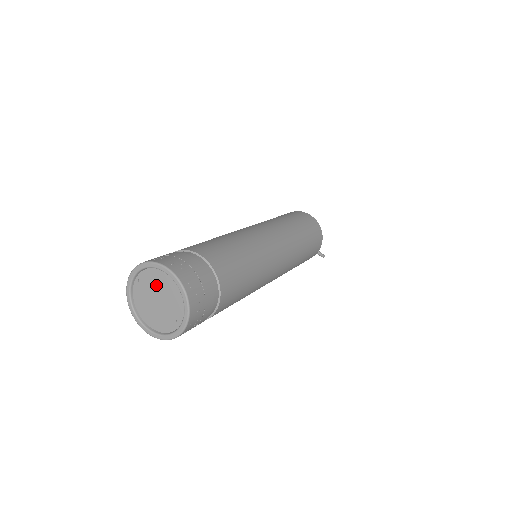
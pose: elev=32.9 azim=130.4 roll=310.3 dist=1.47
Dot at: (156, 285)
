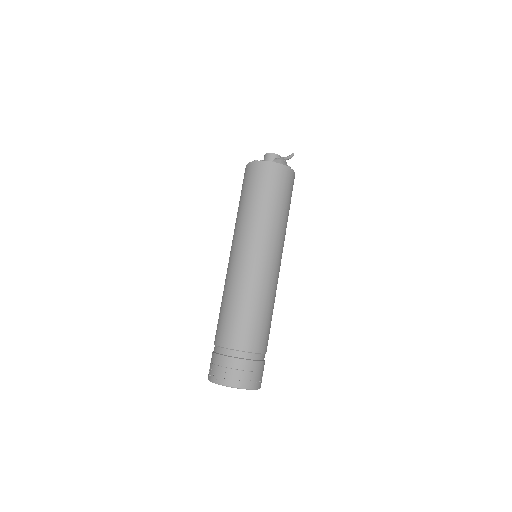
Dot at: occluded
